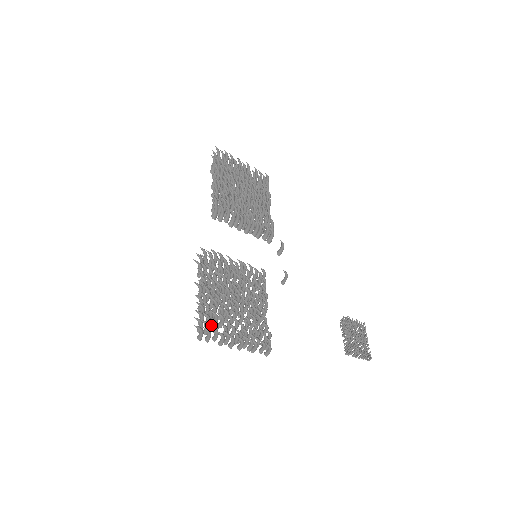
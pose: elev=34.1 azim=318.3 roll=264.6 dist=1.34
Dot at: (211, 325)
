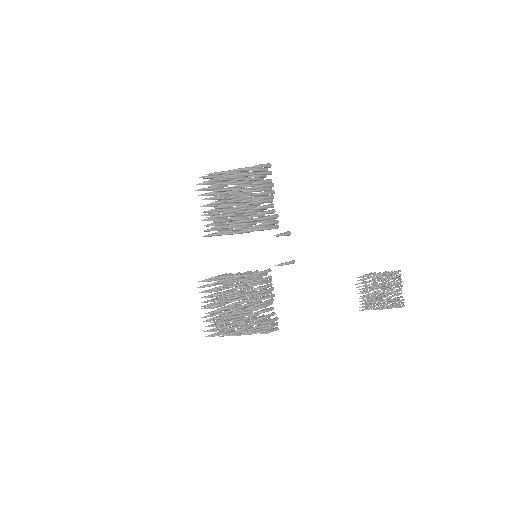
Dot at: (221, 328)
